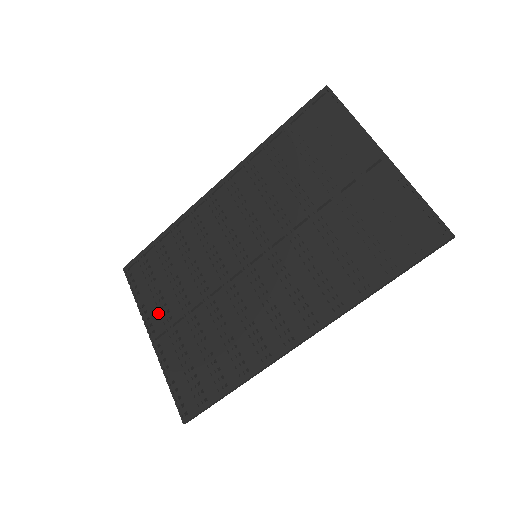
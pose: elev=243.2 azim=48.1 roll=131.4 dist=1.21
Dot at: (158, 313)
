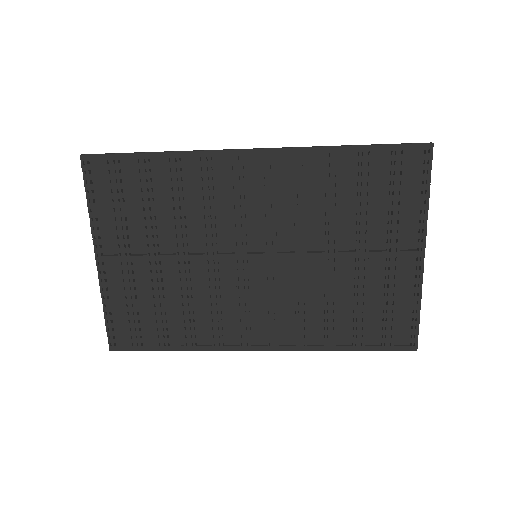
Dot at: (116, 240)
